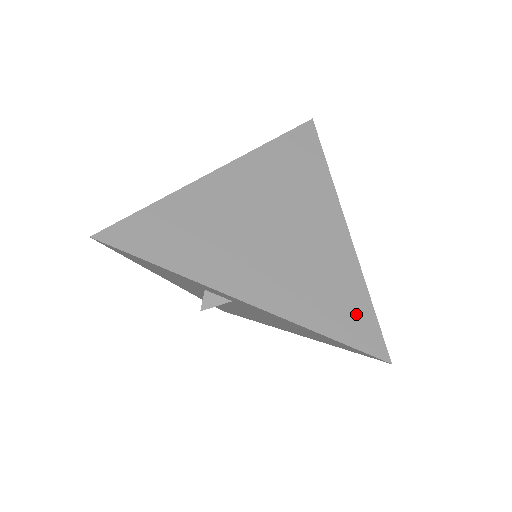
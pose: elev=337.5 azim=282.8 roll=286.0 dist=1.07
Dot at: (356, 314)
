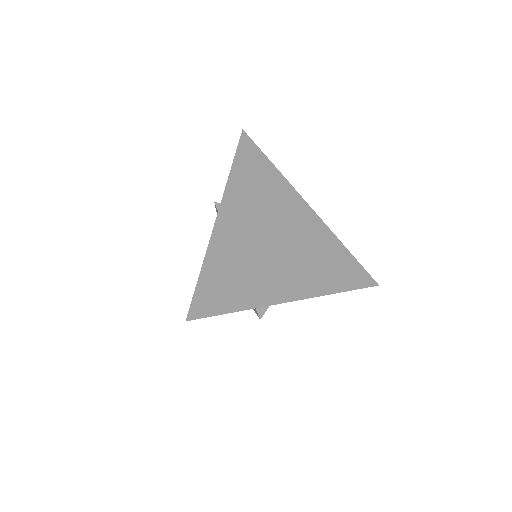
Dot at: (348, 267)
